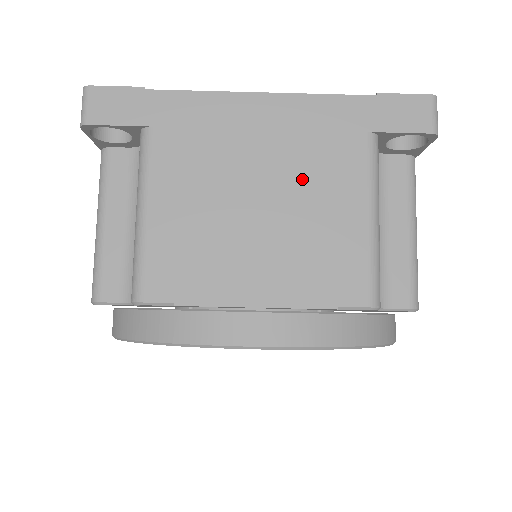
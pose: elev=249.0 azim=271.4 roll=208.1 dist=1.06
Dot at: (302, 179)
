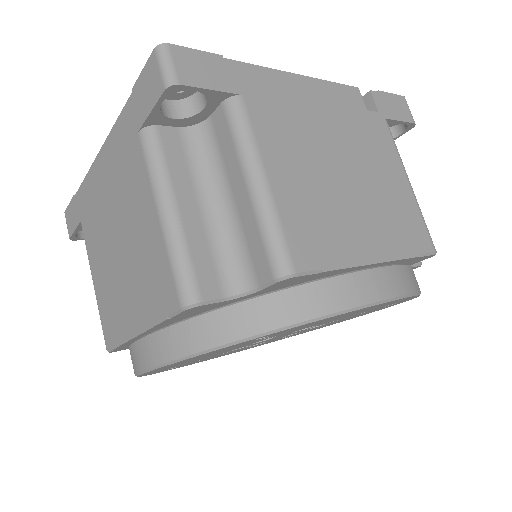
Dot at: (126, 209)
